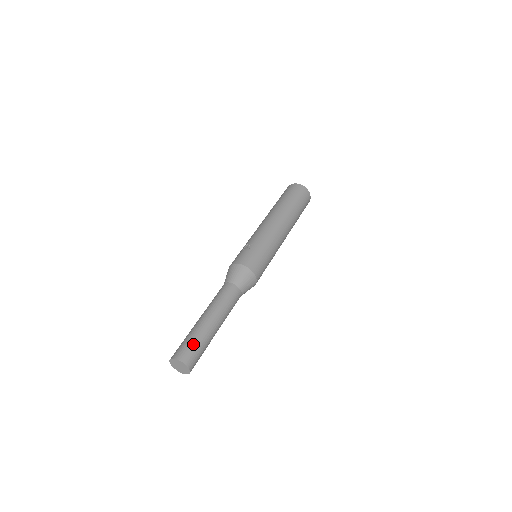
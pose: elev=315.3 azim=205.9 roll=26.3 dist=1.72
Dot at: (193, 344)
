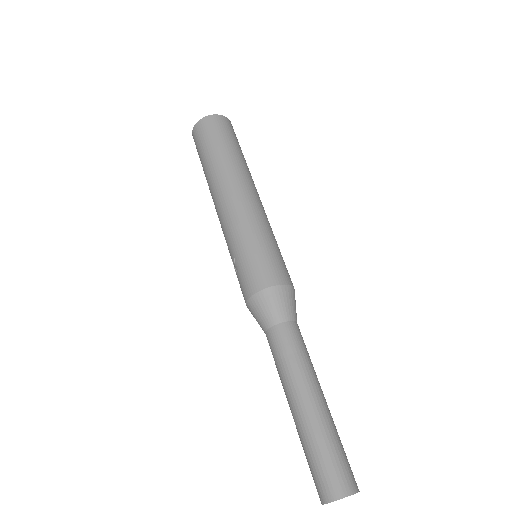
Dot at: (318, 461)
